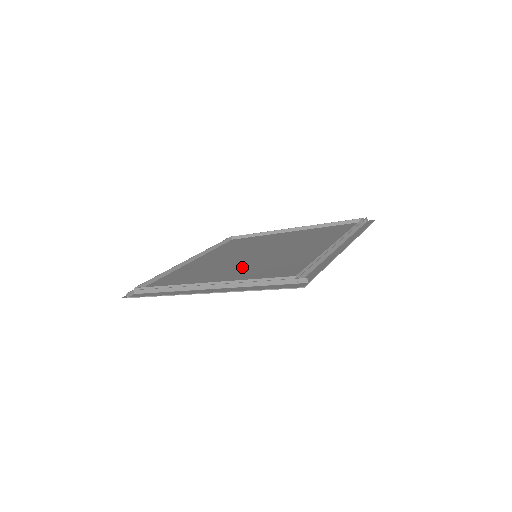
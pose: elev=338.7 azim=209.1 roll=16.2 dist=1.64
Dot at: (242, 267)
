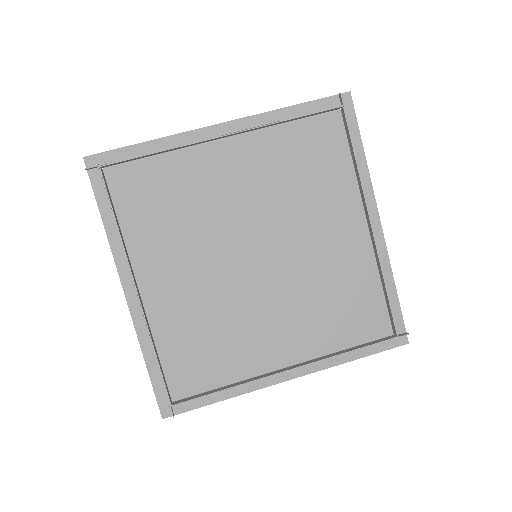
Dot at: (205, 283)
